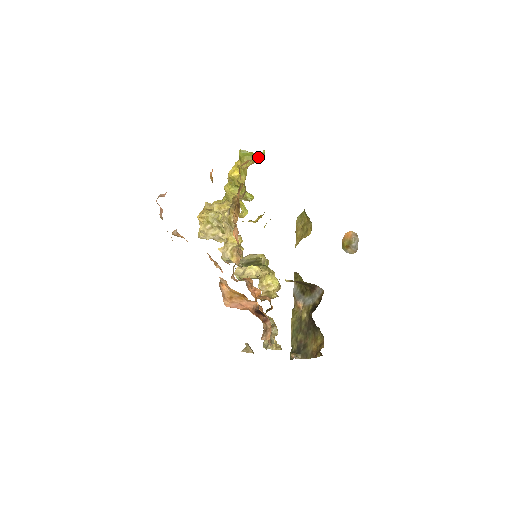
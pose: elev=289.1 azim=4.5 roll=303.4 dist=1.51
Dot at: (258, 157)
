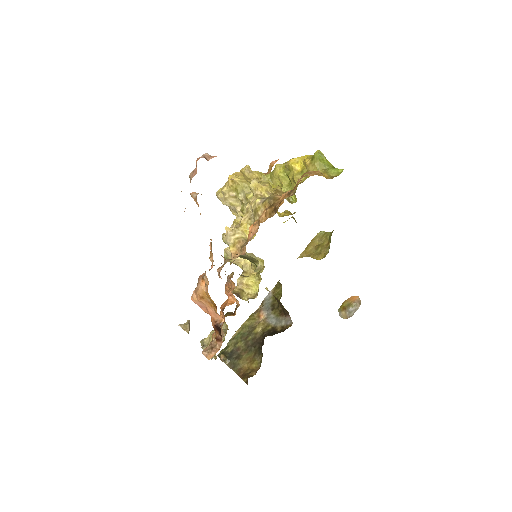
Dot at: (331, 171)
